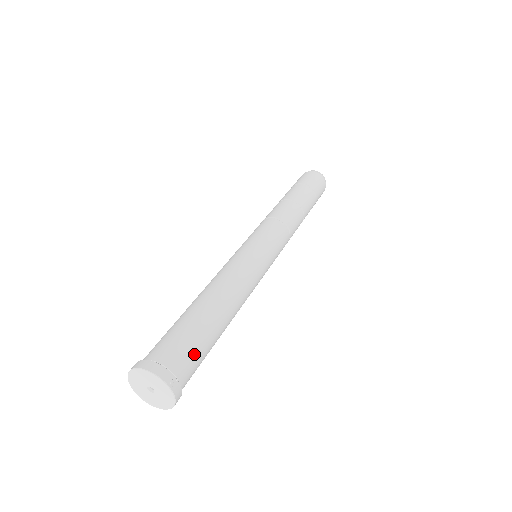
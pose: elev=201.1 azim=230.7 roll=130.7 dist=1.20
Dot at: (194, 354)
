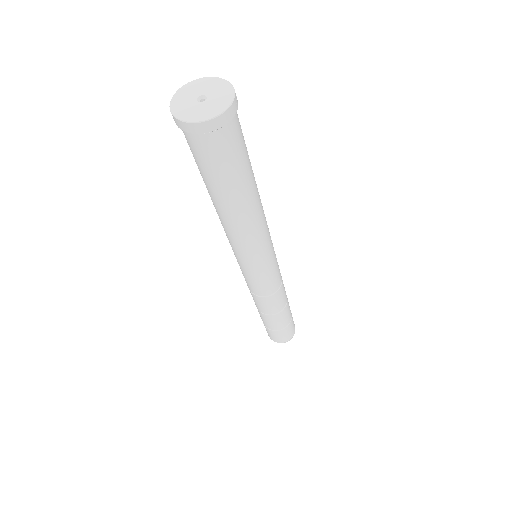
Dot at: (243, 138)
